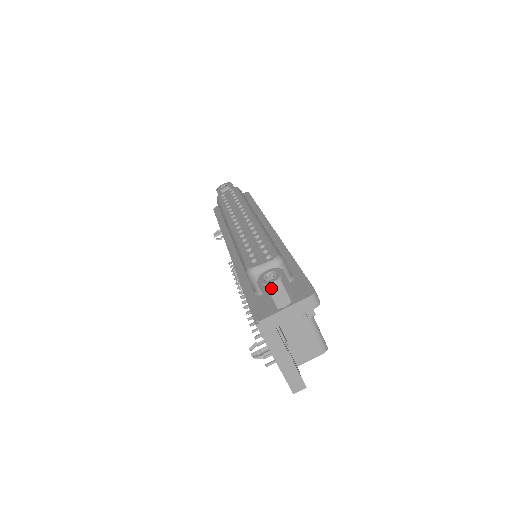
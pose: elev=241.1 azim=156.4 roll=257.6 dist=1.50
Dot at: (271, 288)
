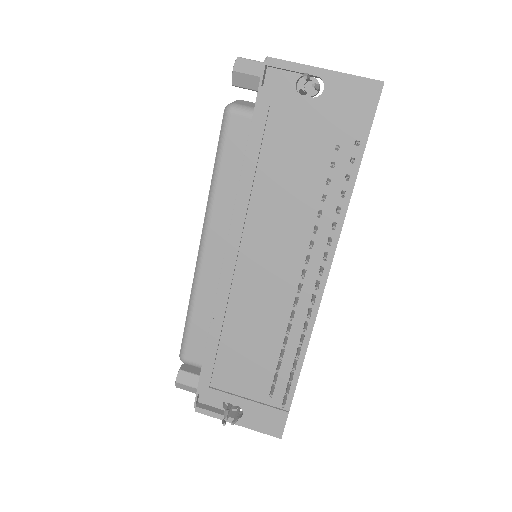
Dot at: (243, 58)
